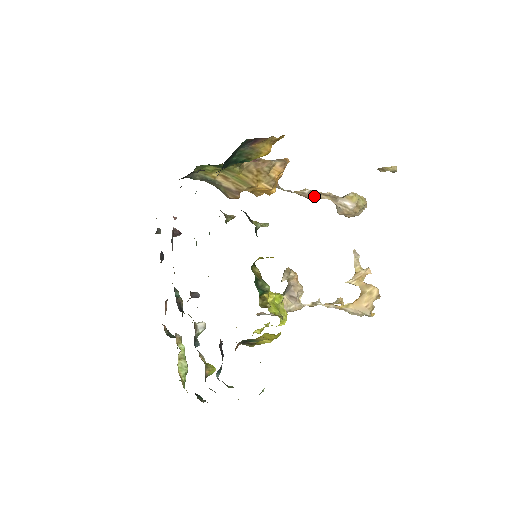
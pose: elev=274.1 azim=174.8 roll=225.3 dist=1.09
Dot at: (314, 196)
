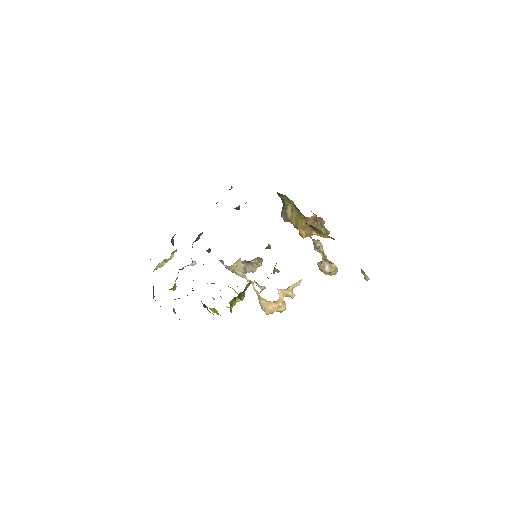
Dot at: (318, 249)
